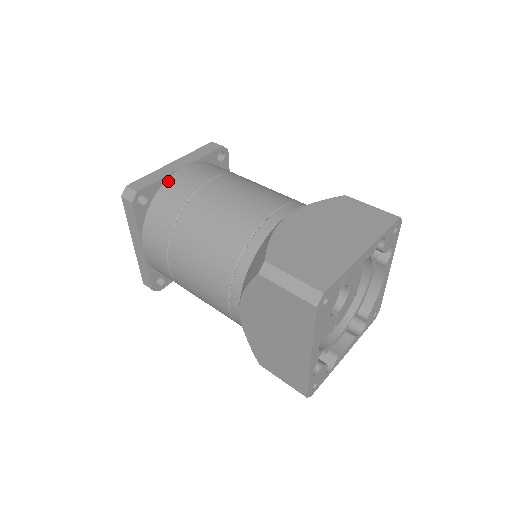
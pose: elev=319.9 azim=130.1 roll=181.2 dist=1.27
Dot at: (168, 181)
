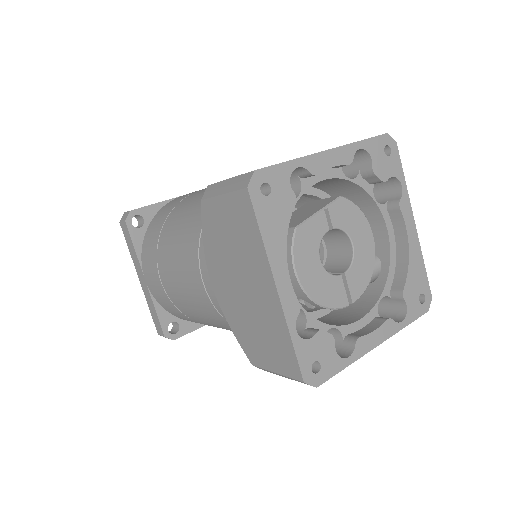
Dot at: (166, 205)
